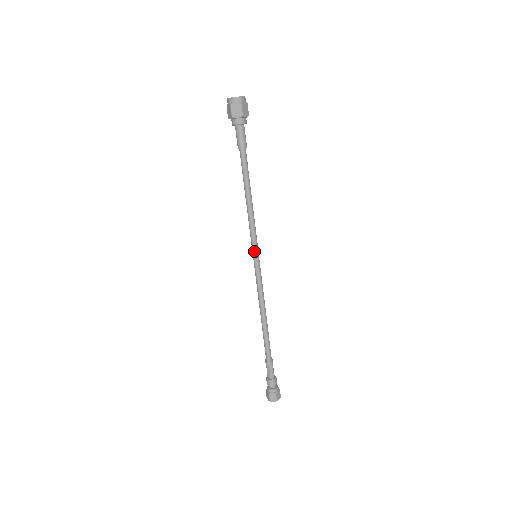
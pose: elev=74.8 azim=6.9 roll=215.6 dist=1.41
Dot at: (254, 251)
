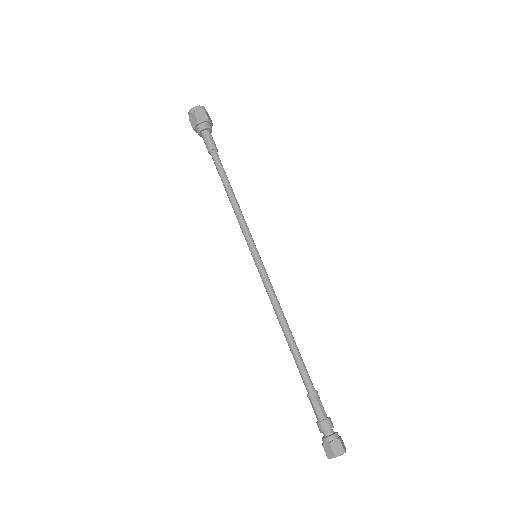
Dot at: (250, 250)
